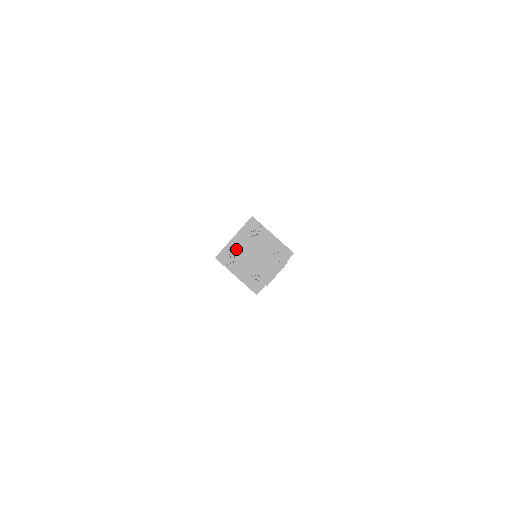
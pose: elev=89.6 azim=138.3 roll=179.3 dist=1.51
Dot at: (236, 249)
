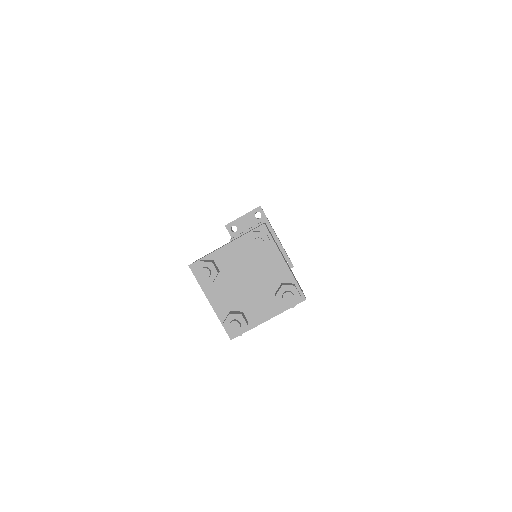
Dot at: (224, 264)
